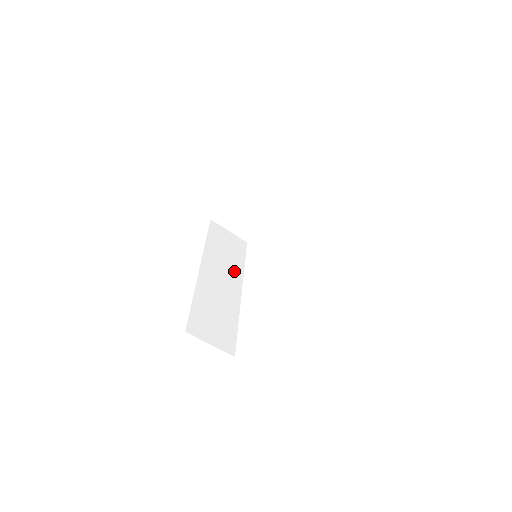
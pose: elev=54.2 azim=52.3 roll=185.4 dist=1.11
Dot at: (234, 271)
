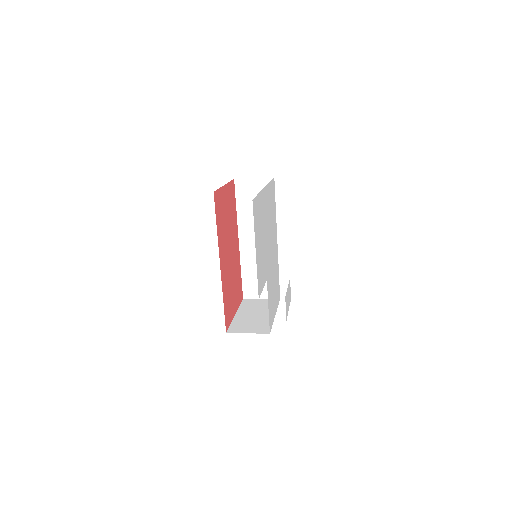
Dot at: occluded
